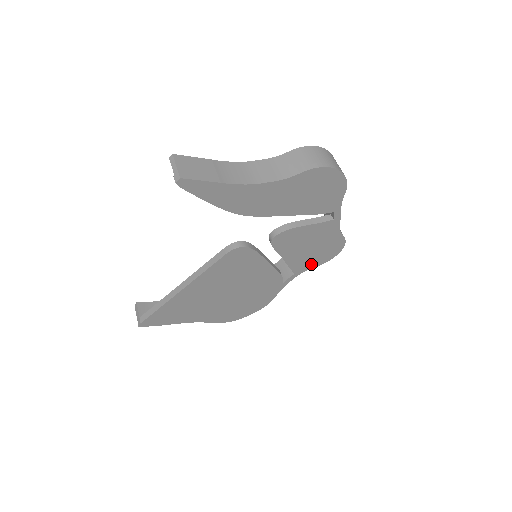
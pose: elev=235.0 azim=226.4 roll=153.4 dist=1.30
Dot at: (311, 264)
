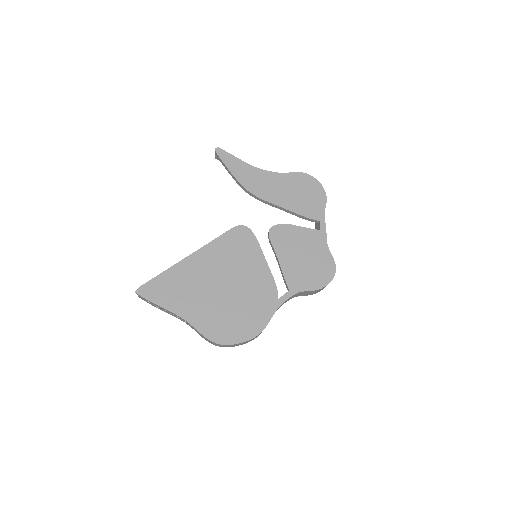
Dot at: (305, 284)
